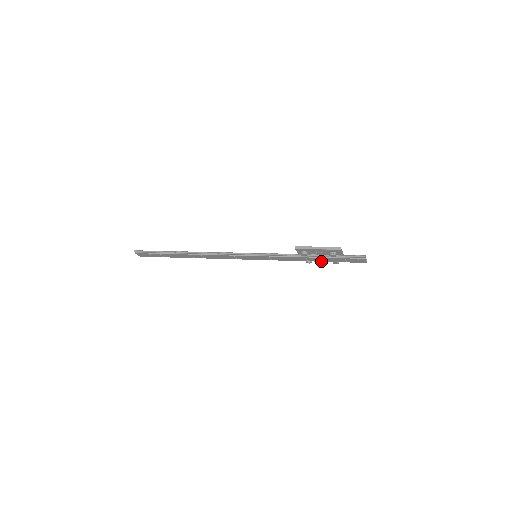
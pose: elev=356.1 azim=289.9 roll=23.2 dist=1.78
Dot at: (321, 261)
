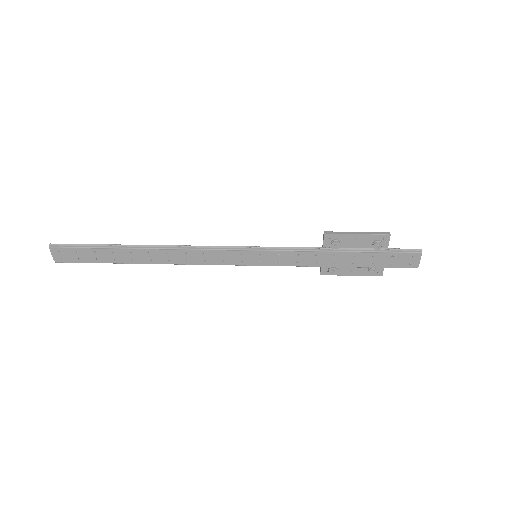
Dot at: (354, 265)
